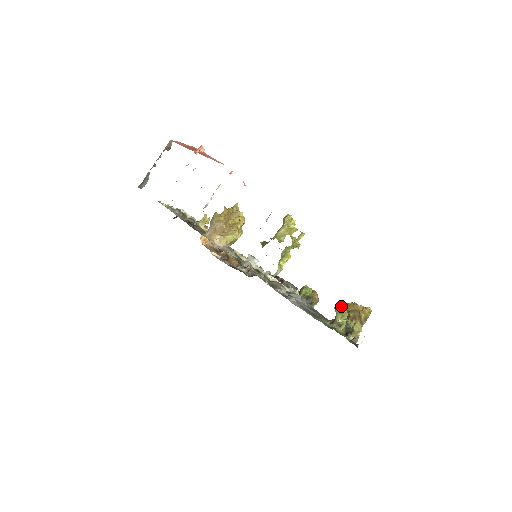
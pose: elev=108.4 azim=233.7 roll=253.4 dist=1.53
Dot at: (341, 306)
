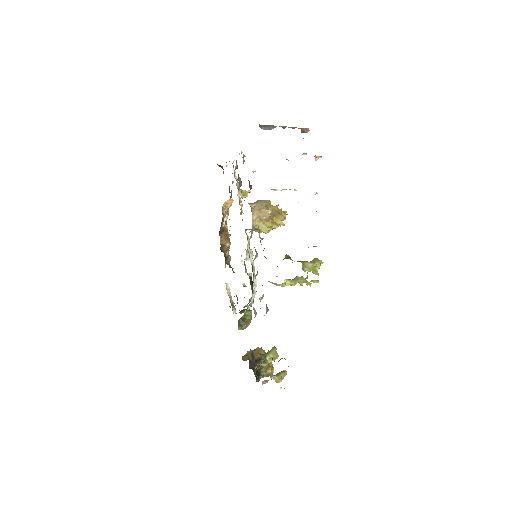
Dot at: (260, 349)
